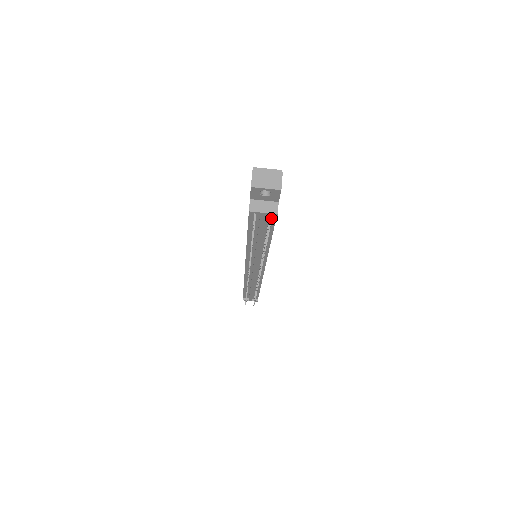
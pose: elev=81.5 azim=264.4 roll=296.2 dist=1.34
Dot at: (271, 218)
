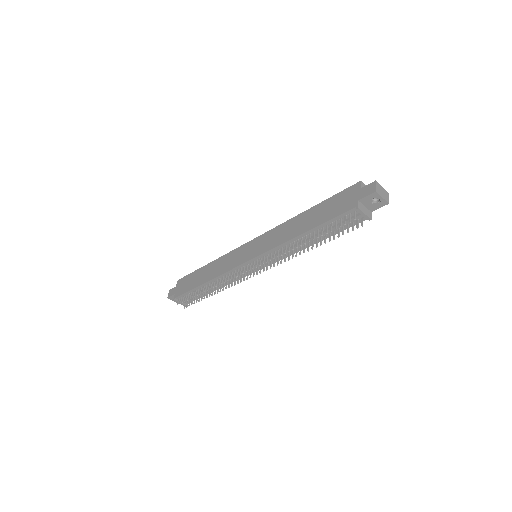
Dot at: (356, 222)
